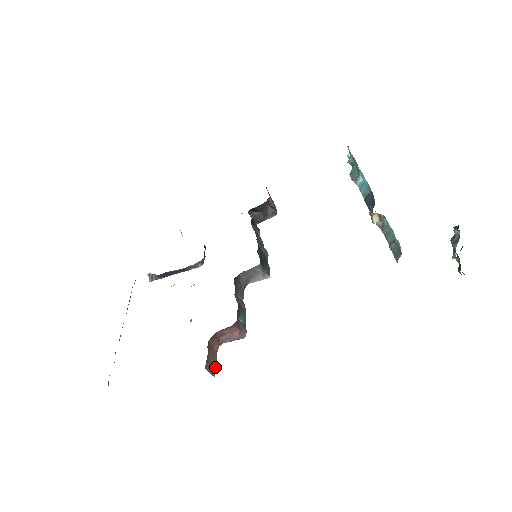
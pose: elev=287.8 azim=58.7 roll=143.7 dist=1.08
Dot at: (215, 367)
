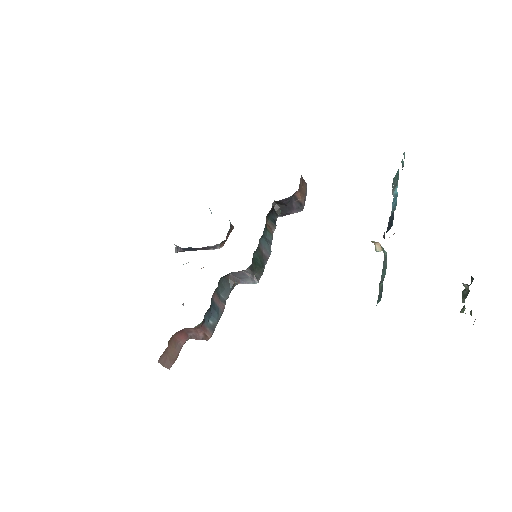
Dot at: (173, 360)
